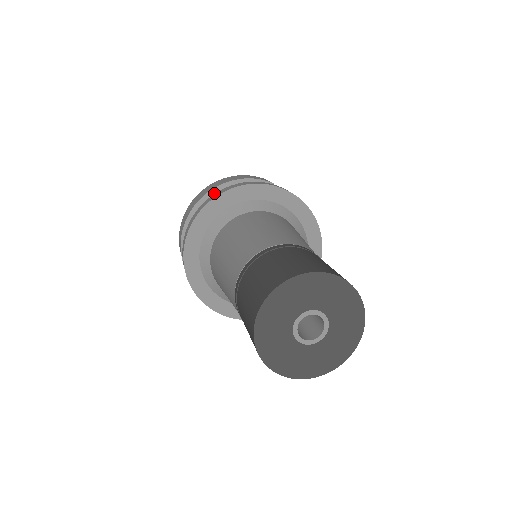
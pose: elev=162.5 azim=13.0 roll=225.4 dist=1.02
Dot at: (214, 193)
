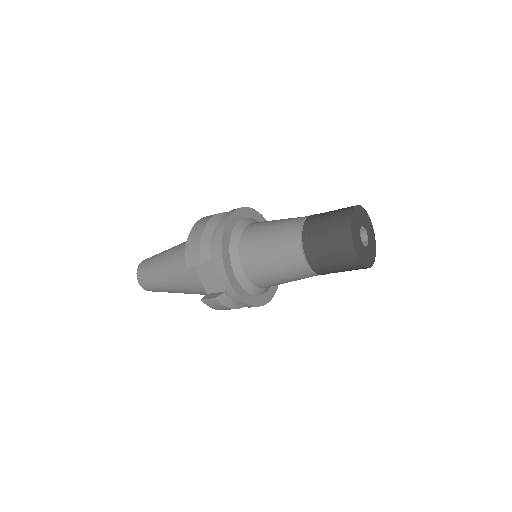
Dot at: (223, 215)
